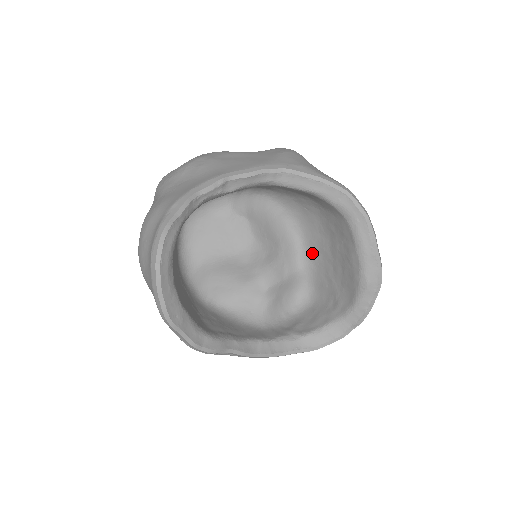
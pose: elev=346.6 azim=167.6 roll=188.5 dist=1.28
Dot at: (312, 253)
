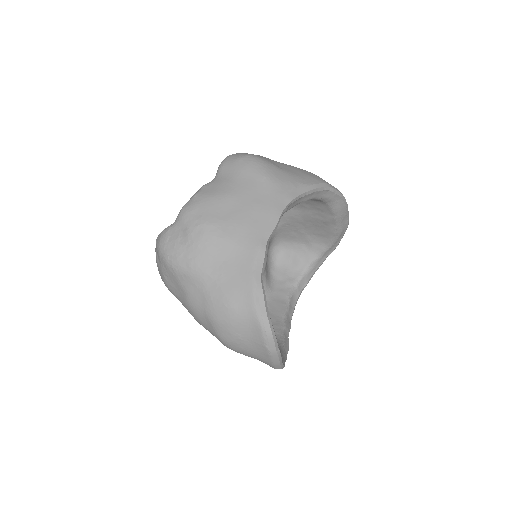
Dot at: (280, 220)
